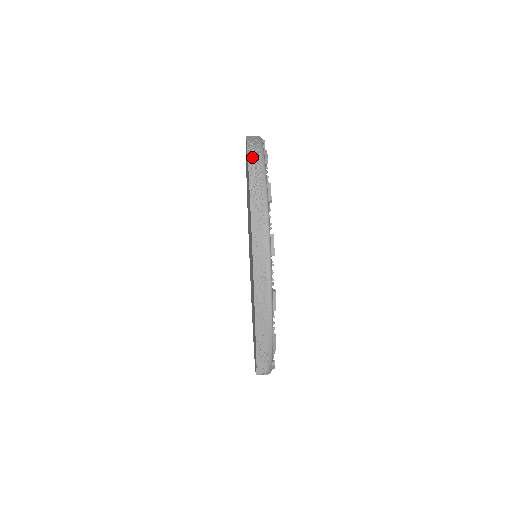
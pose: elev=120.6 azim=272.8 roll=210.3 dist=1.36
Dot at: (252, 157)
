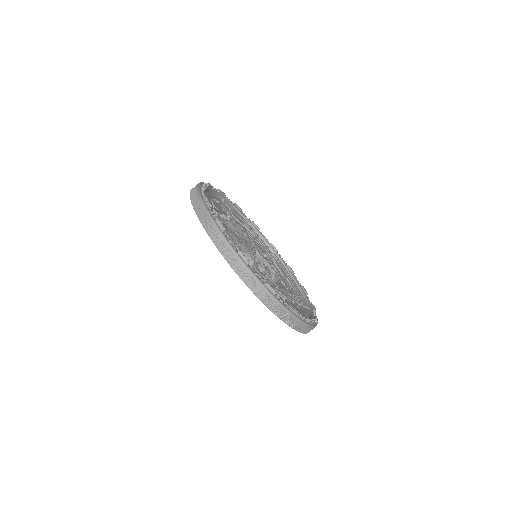
Dot at: (214, 238)
